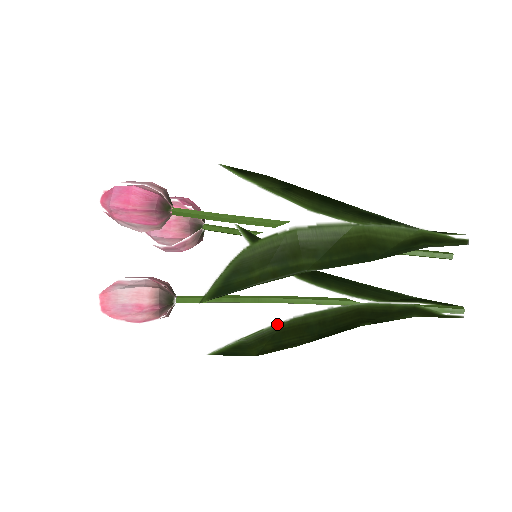
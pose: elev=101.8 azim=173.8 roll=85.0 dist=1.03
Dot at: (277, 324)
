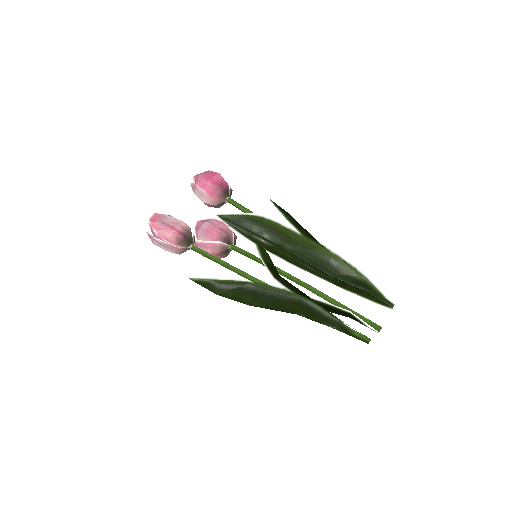
Dot at: (245, 281)
